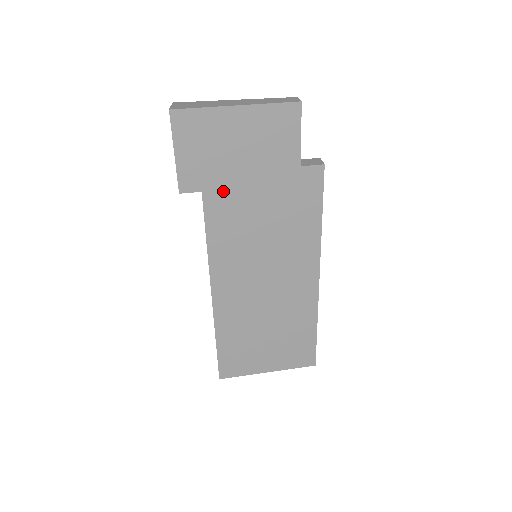
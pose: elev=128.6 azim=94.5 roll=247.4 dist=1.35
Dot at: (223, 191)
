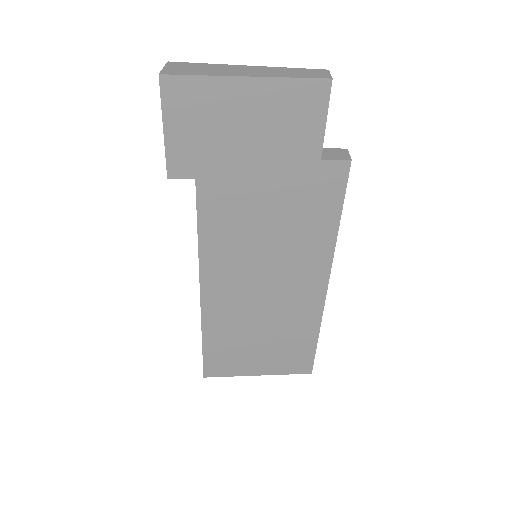
Dot at: (222, 180)
